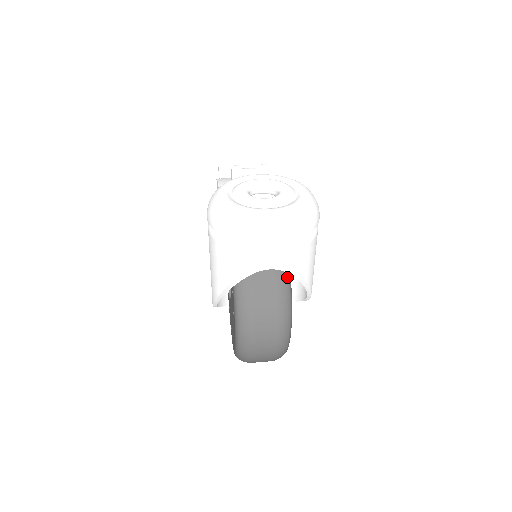
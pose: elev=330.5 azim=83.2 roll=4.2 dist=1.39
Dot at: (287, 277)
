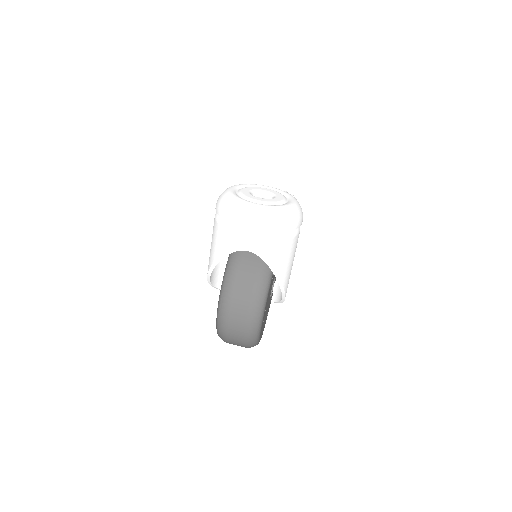
Dot at: (269, 272)
